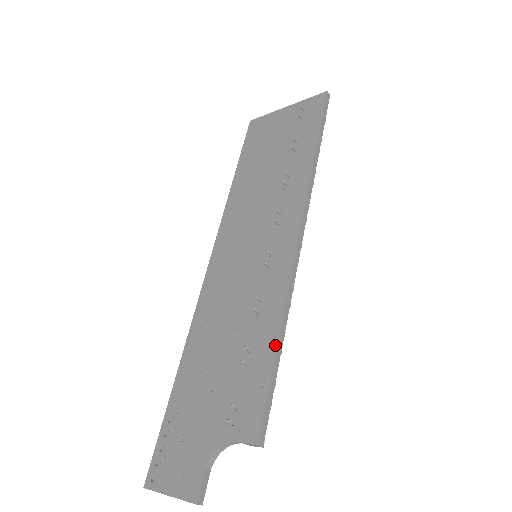
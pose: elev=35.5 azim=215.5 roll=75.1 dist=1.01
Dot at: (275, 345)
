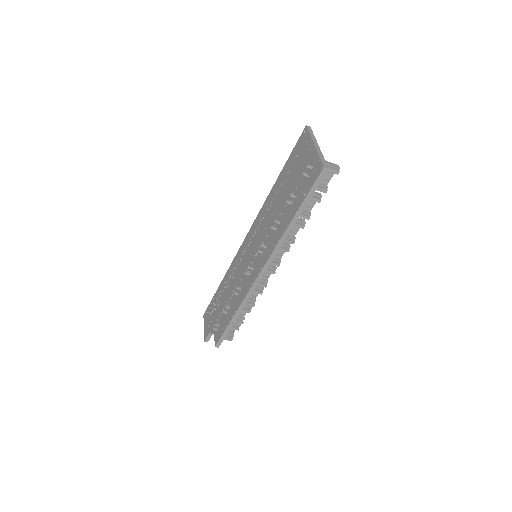
Dot at: (232, 318)
